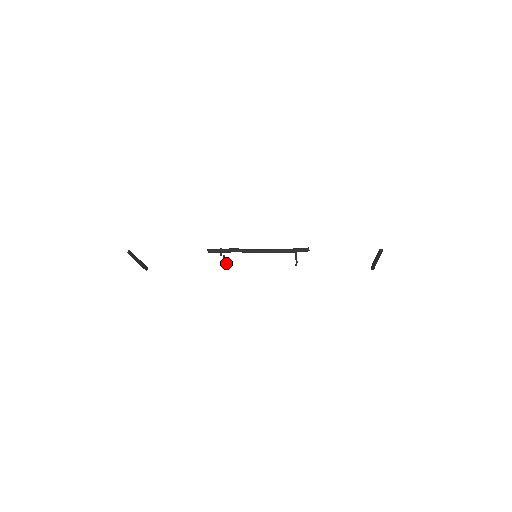
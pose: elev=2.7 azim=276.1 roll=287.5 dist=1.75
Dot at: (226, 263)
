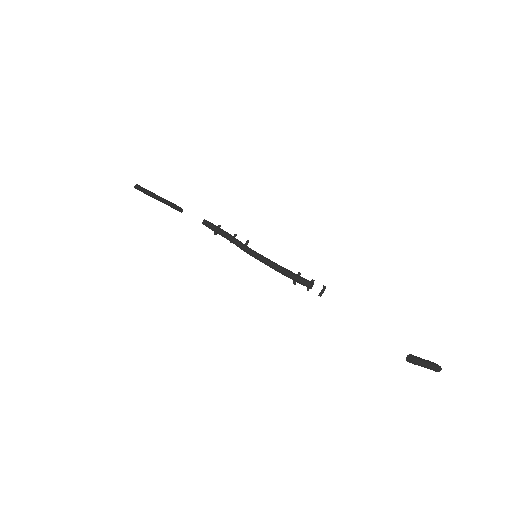
Dot at: occluded
